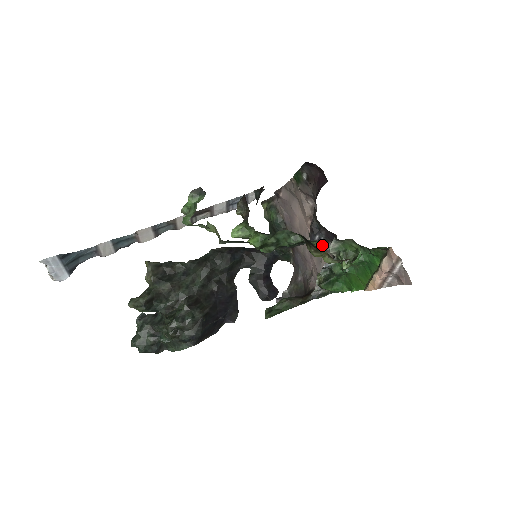
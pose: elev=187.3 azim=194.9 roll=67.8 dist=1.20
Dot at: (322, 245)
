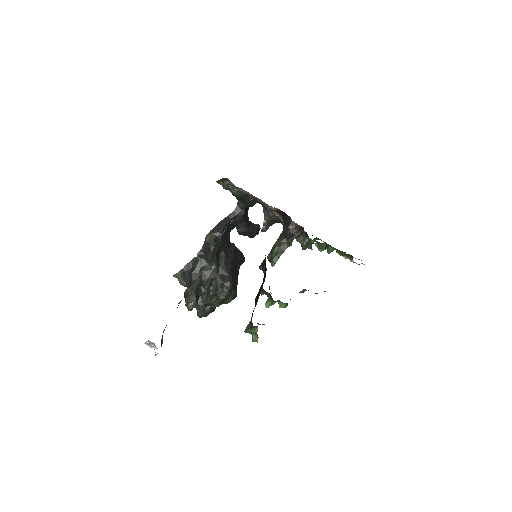
Dot at: (298, 236)
